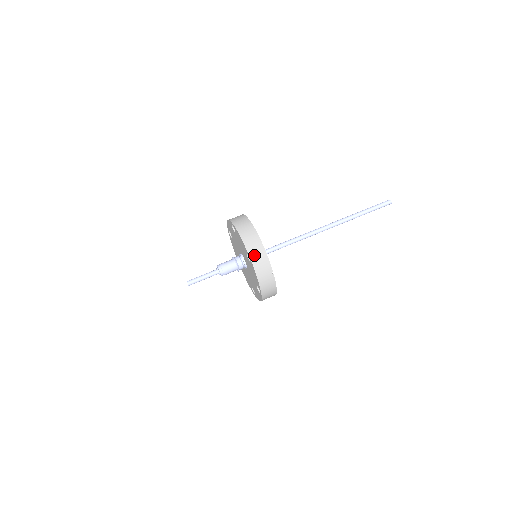
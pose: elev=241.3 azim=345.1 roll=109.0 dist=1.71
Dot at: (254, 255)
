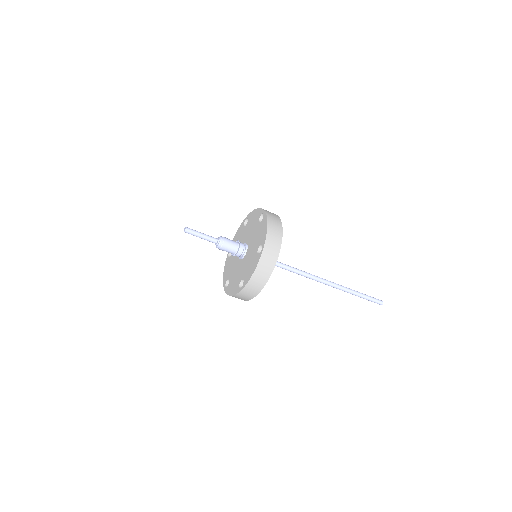
Dot at: (245, 292)
